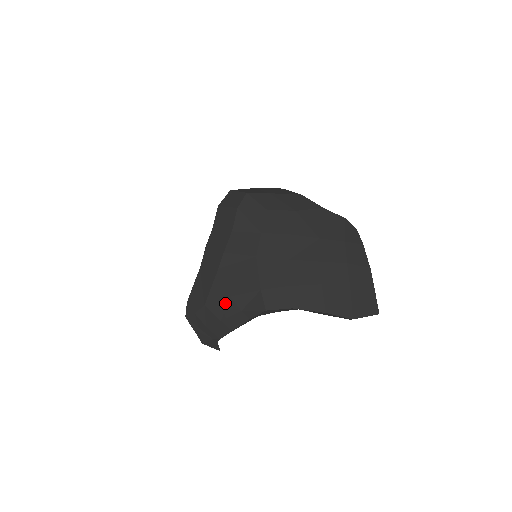
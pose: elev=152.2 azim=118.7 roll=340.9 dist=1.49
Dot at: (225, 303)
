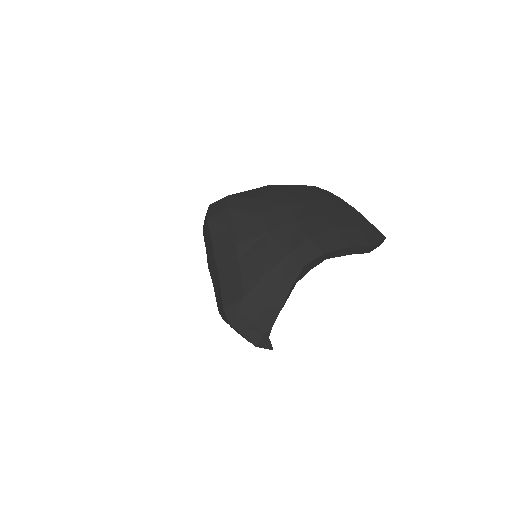
Dot at: (262, 284)
